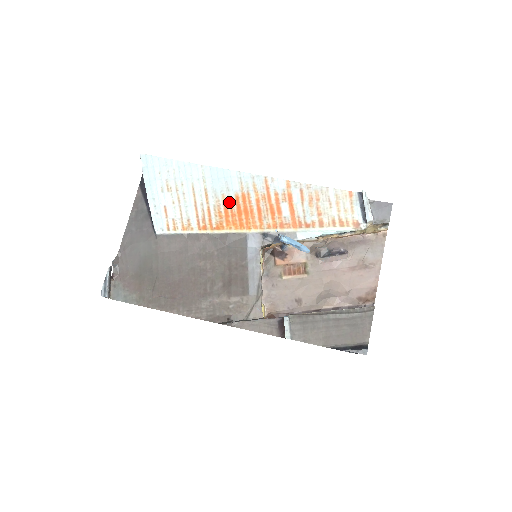
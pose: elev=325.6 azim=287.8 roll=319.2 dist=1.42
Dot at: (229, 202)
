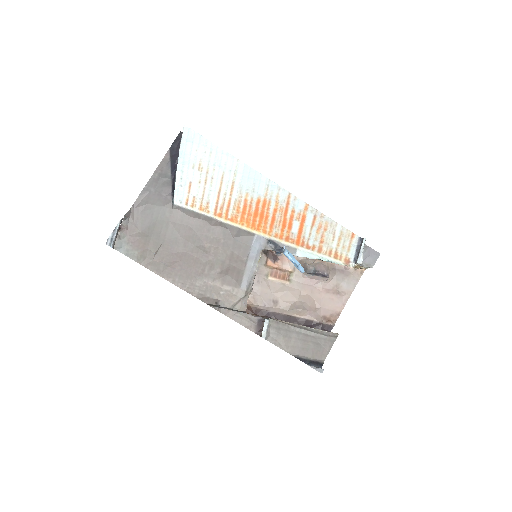
Dot at: (250, 202)
